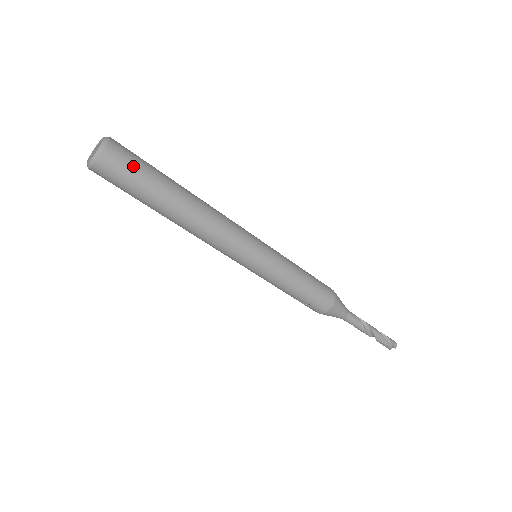
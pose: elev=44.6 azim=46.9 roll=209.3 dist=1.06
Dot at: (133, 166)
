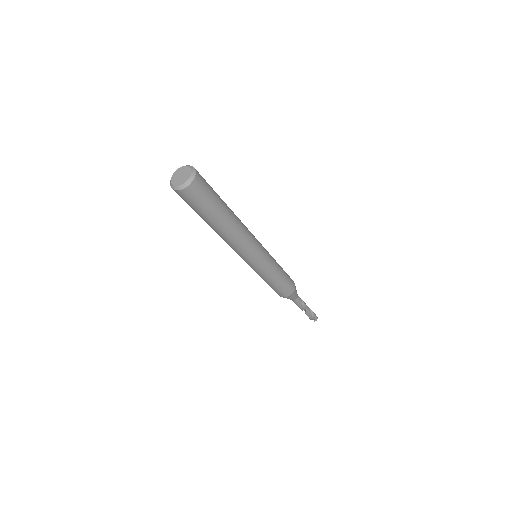
Dot at: (202, 199)
